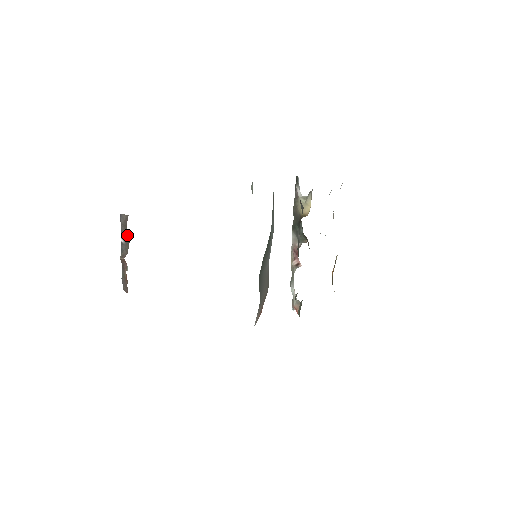
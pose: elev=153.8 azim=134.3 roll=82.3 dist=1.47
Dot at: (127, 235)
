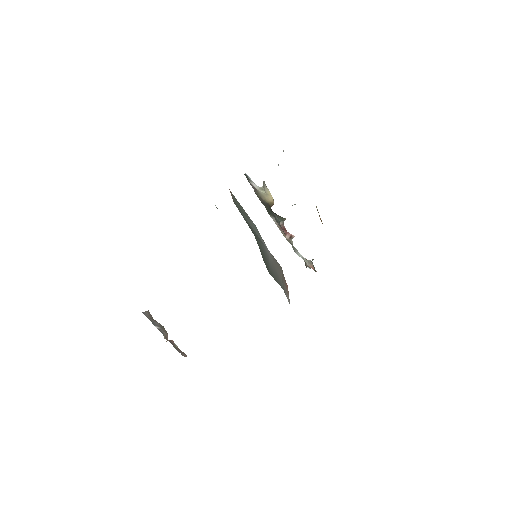
Dot at: (158, 323)
